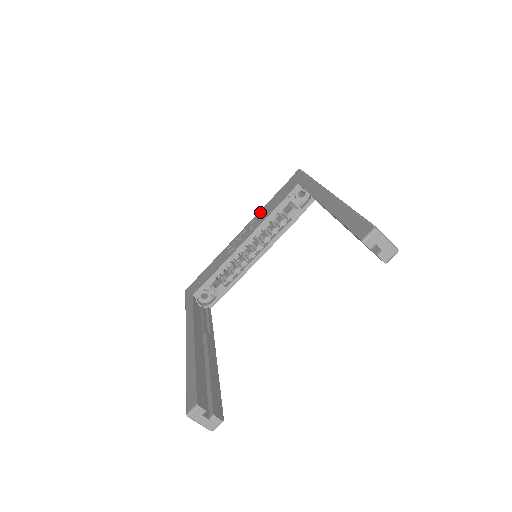
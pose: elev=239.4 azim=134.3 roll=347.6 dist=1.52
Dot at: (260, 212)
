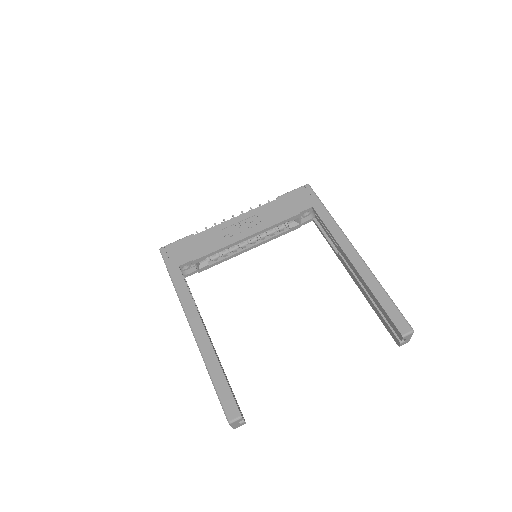
Dot at: (263, 208)
